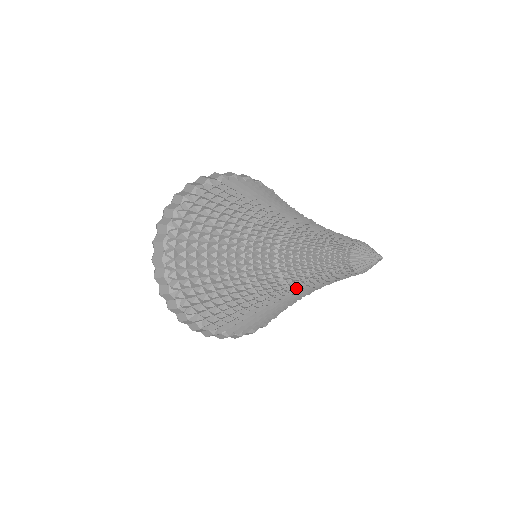
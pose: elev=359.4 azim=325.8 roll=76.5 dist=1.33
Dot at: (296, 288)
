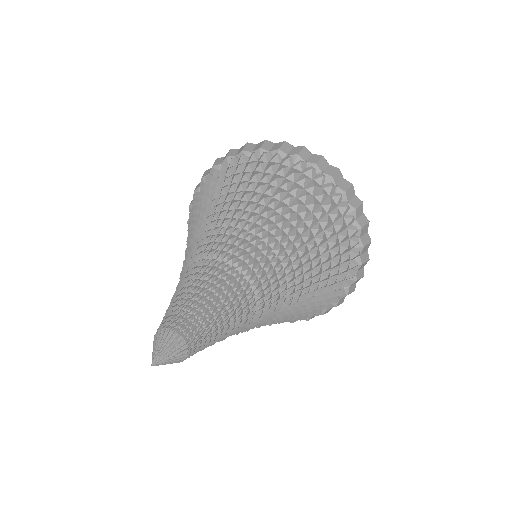
Dot at: occluded
